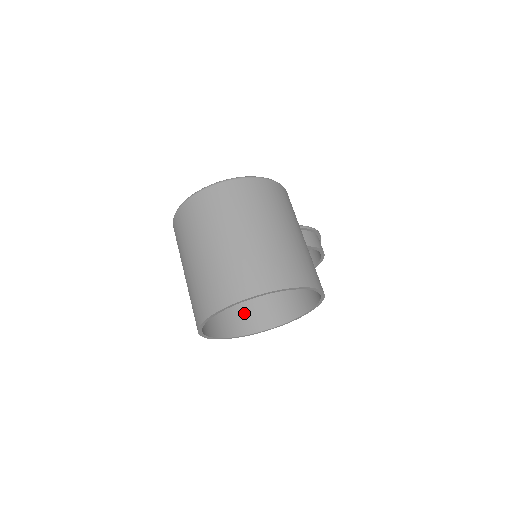
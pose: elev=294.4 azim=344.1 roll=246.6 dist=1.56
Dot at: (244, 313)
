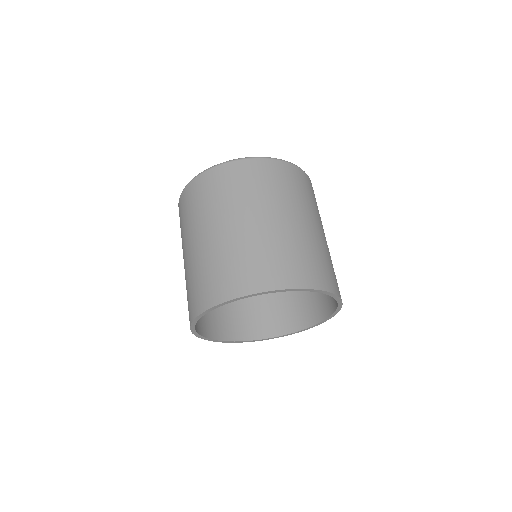
Dot at: (229, 316)
